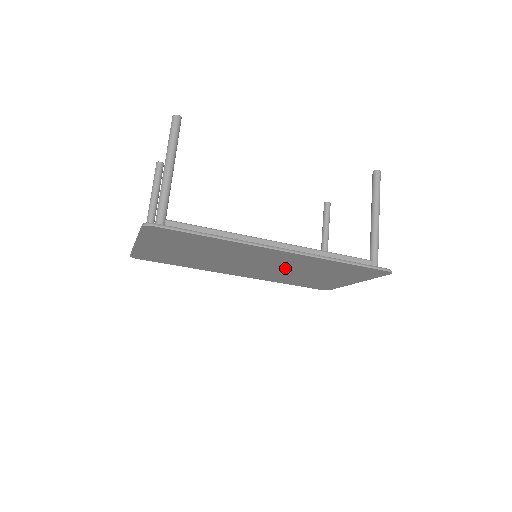
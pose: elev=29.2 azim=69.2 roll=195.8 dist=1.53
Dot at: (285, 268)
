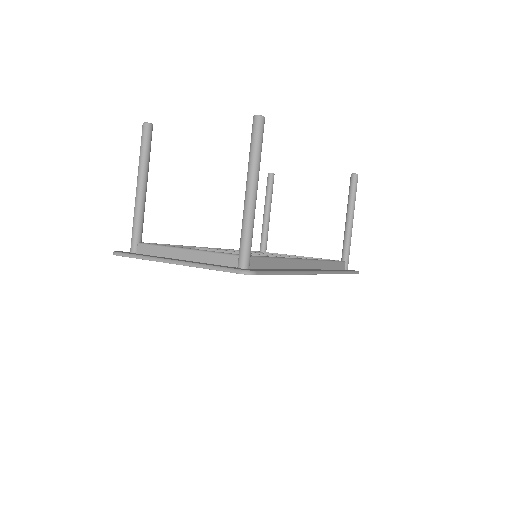
Dot at: occluded
